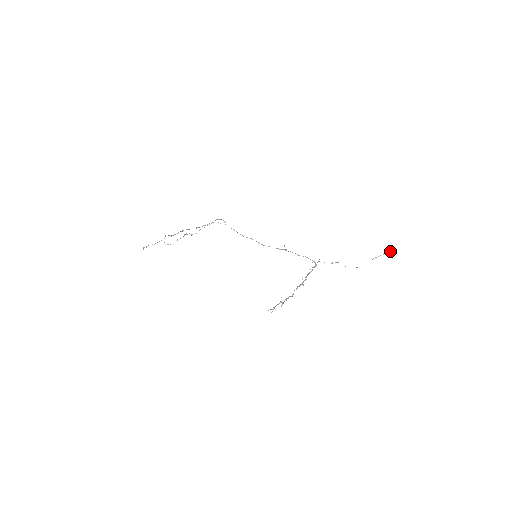
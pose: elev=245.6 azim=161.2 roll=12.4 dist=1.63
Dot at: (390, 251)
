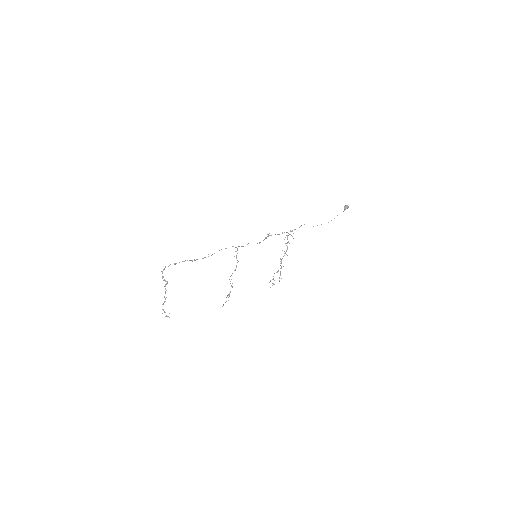
Dot at: occluded
